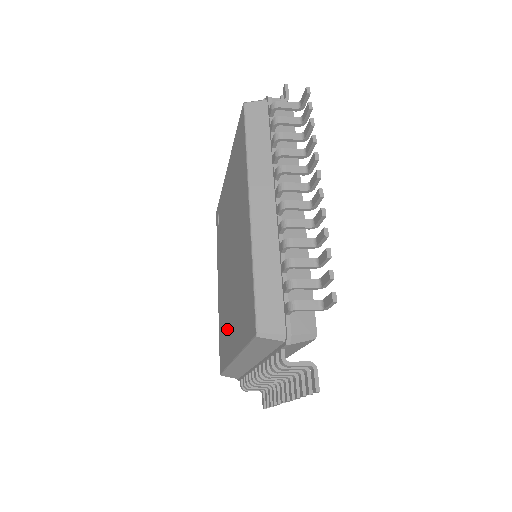
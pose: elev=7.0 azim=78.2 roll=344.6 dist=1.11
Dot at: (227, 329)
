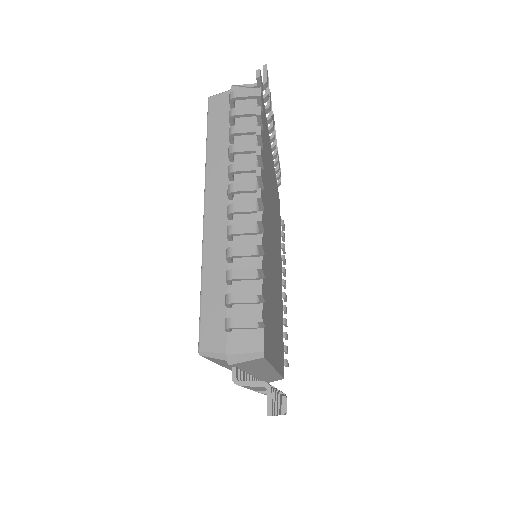
Dot at: occluded
